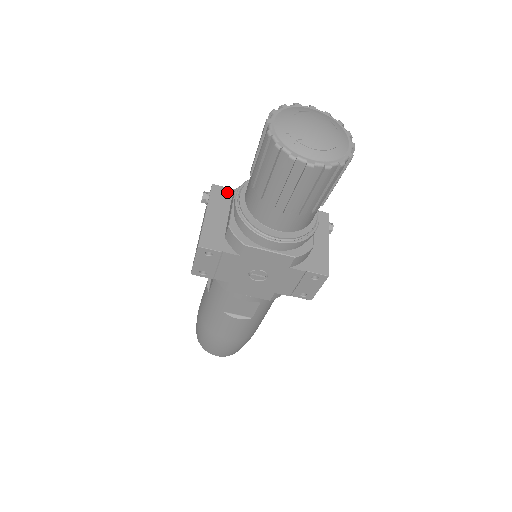
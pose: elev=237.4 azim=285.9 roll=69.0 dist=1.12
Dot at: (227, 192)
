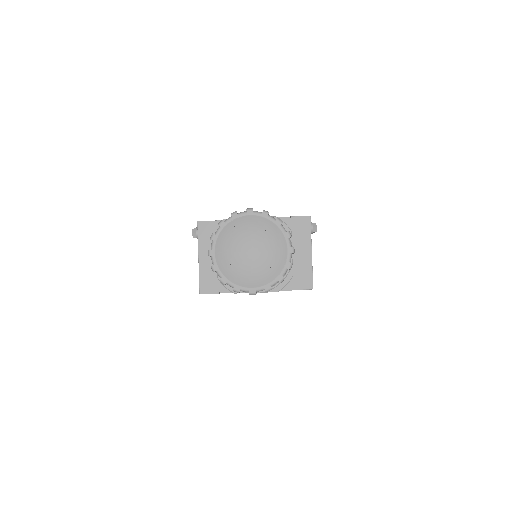
Dot at: (212, 226)
